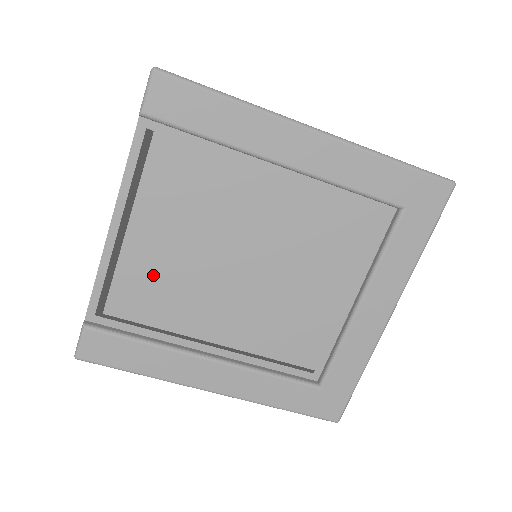
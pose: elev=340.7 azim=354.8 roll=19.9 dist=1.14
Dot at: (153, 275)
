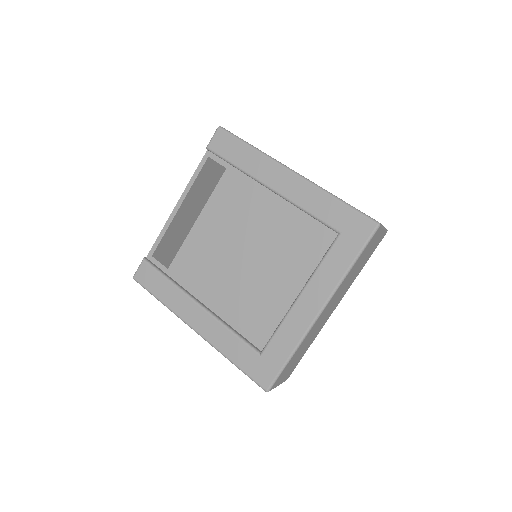
Dot at: (199, 256)
